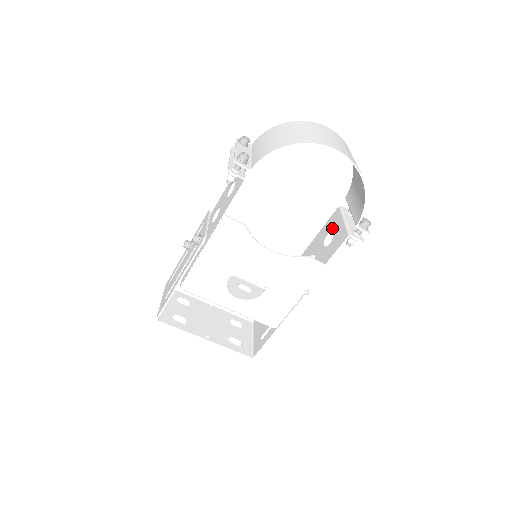
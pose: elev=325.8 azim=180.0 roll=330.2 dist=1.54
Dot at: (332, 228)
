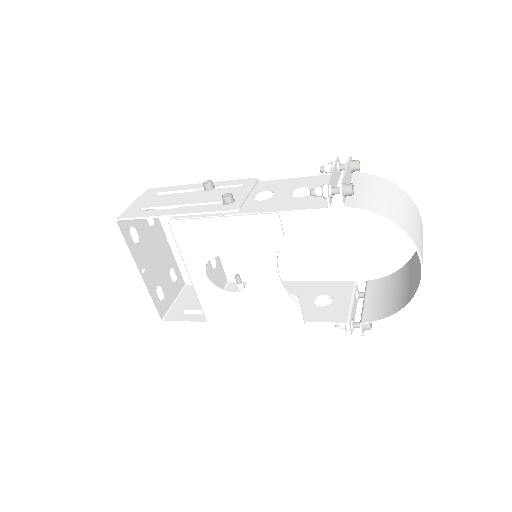
Dot at: (334, 294)
